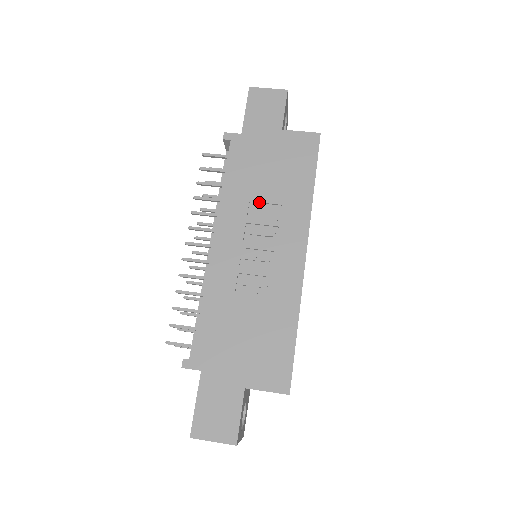
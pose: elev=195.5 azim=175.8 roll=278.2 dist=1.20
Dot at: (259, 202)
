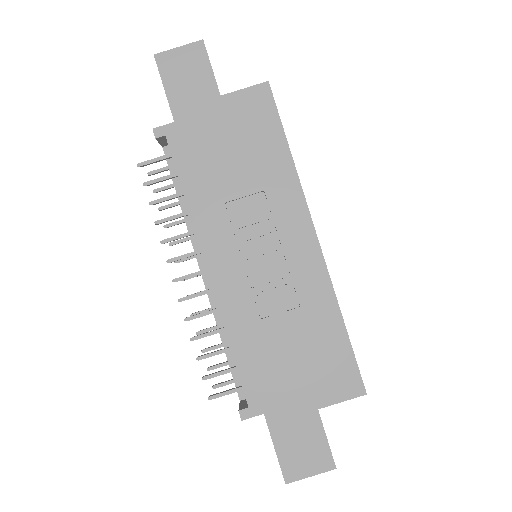
Dot at: (236, 199)
